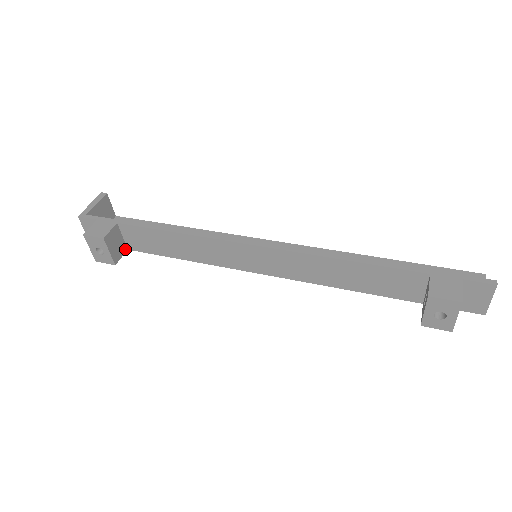
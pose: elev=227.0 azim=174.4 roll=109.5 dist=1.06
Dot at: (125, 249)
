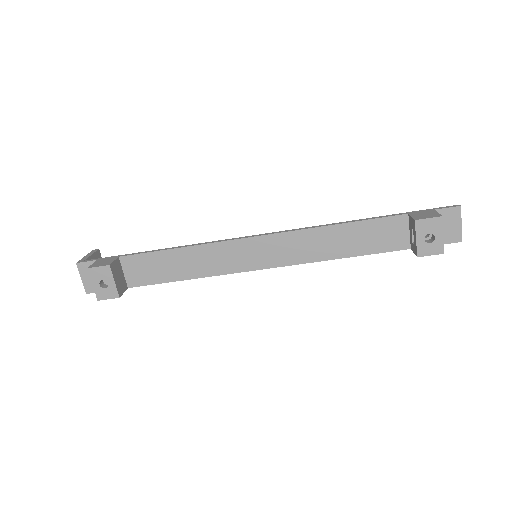
Dot at: (126, 286)
